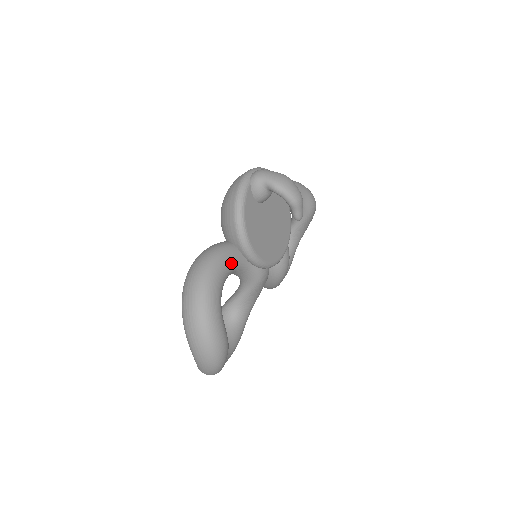
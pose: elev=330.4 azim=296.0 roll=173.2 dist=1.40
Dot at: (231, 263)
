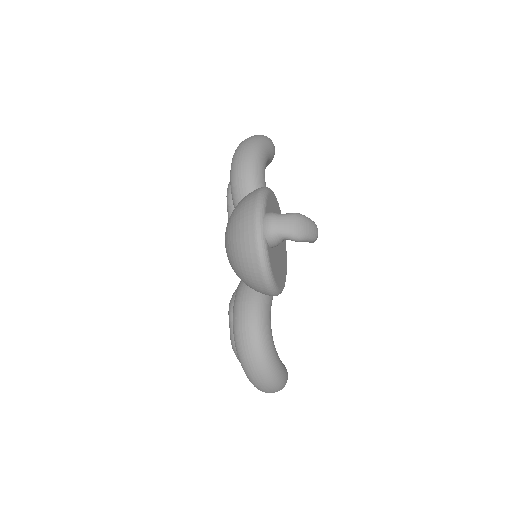
Dot at: (270, 315)
